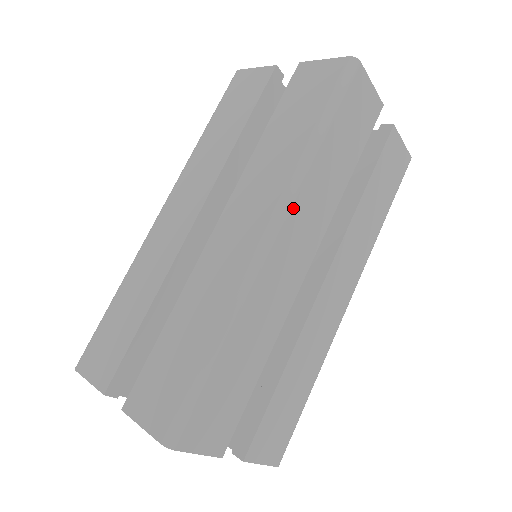
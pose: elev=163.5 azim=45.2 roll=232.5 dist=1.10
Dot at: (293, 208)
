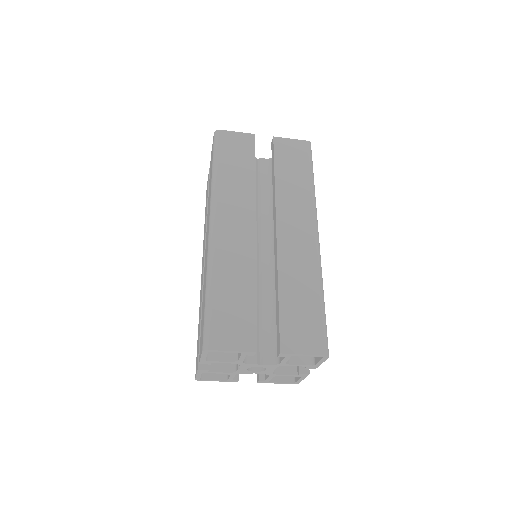
Dot at: (218, 207)
